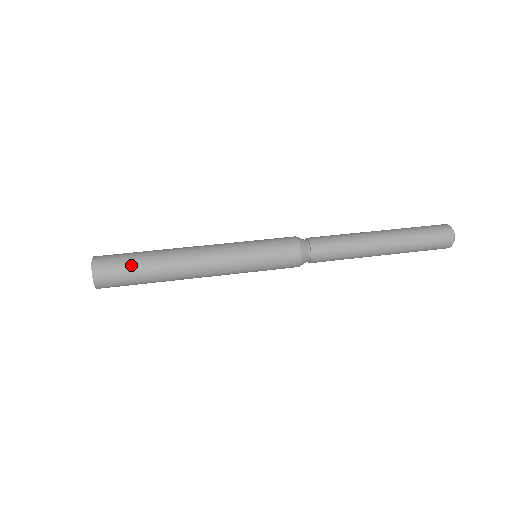
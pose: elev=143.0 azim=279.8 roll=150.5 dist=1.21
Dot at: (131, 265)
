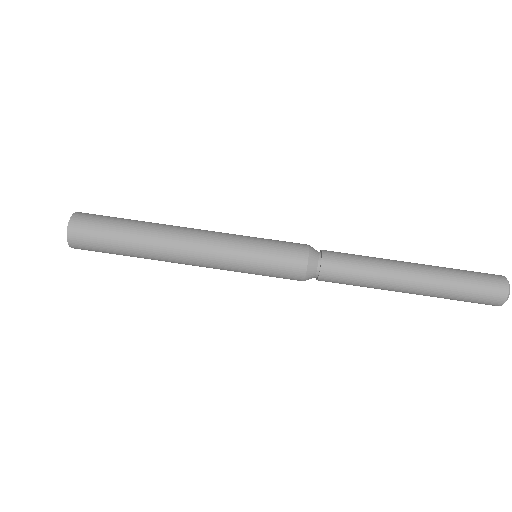
Dot at: (109, 240)
